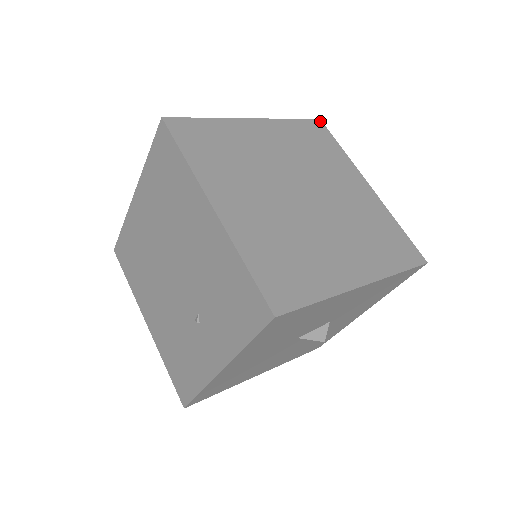
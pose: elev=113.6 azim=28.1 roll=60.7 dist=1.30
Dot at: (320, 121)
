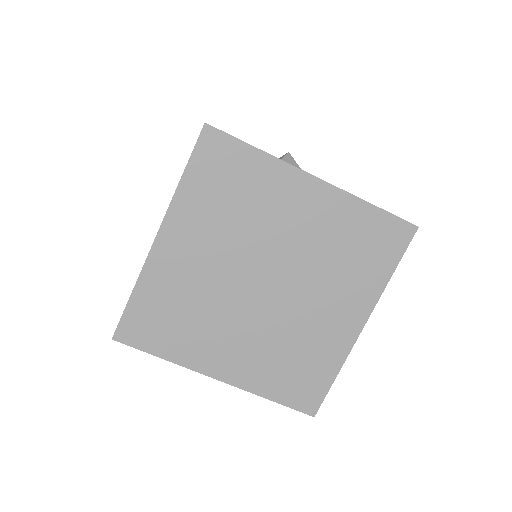
Dot at: (414, 229)
